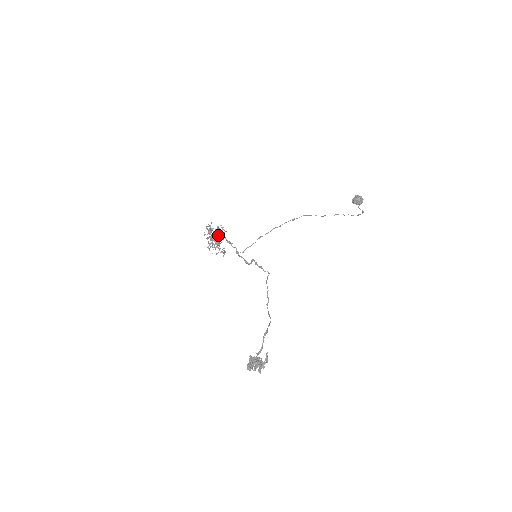
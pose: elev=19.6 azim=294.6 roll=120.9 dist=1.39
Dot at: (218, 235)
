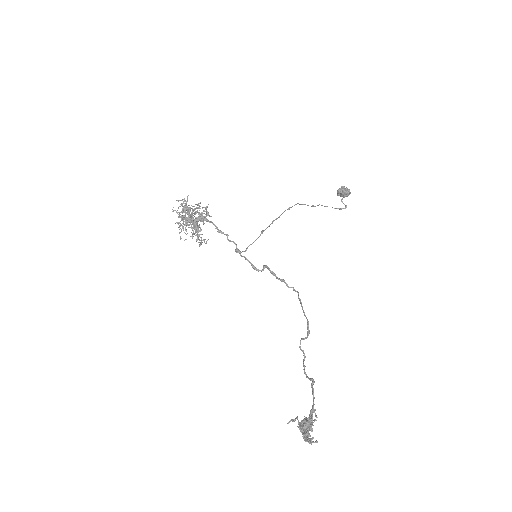
Dot at: (202, 218)
